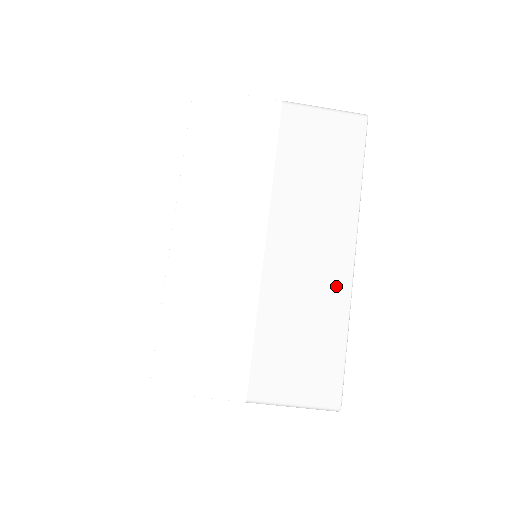
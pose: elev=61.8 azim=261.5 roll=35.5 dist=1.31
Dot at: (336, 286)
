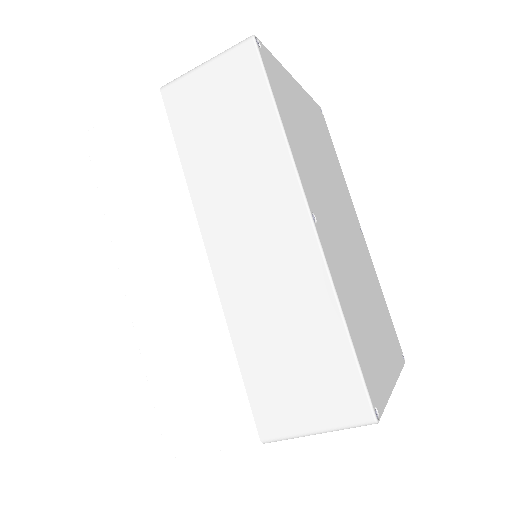
Dot at: (304, 266)
